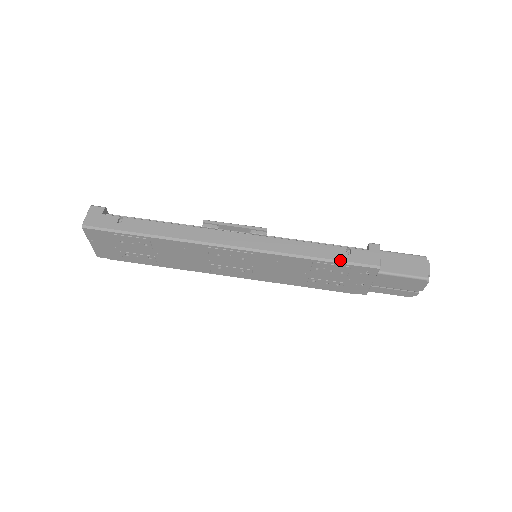
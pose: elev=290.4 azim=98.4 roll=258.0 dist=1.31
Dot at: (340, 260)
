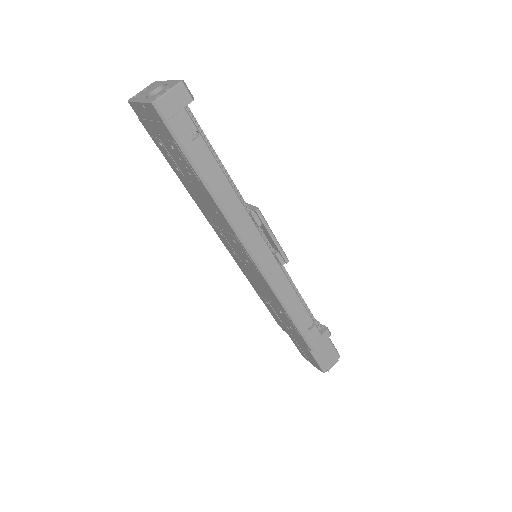
Dot at: (301, 330)
